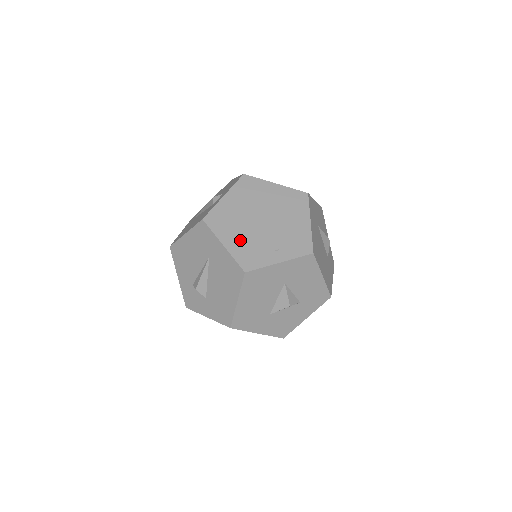
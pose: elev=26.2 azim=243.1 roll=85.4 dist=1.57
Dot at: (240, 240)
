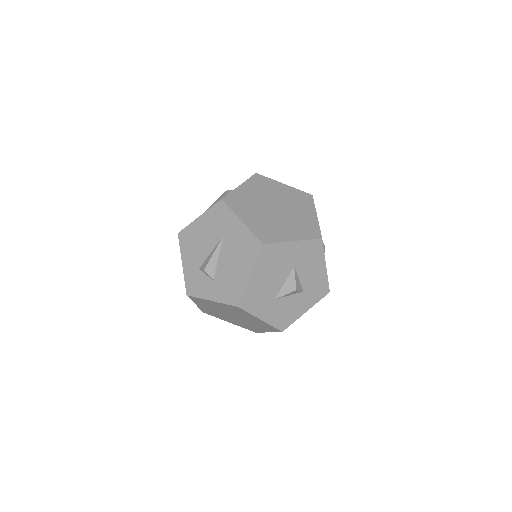
Dot at: (257, 219)
